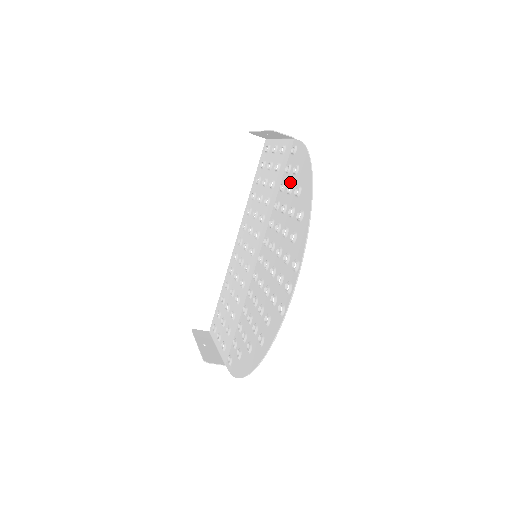
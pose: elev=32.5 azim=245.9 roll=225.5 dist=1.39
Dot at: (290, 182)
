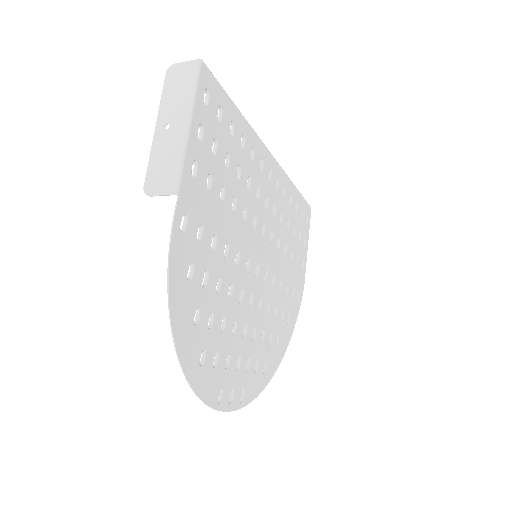
Dot at: (201, 267)
